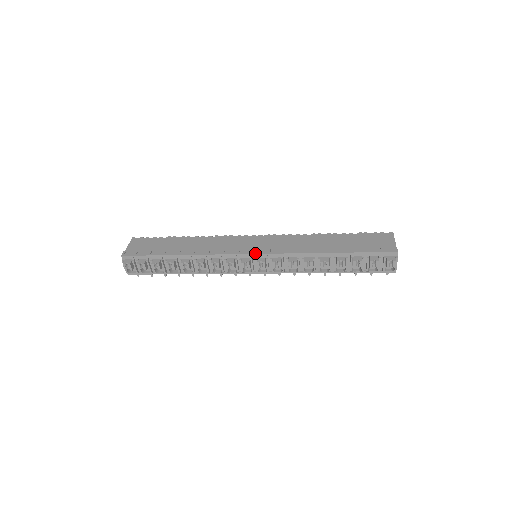
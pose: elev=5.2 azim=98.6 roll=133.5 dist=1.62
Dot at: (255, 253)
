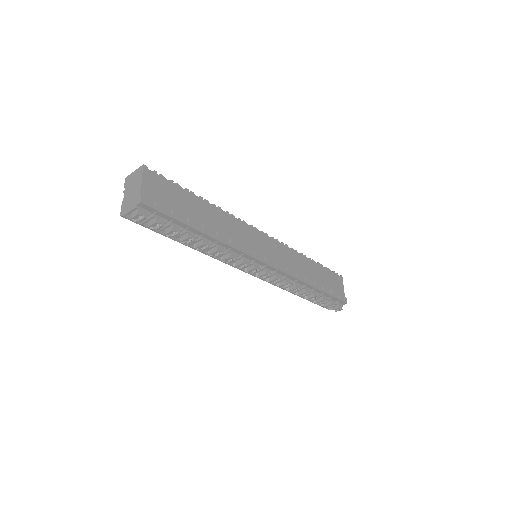
Dot at: (269, 264)
